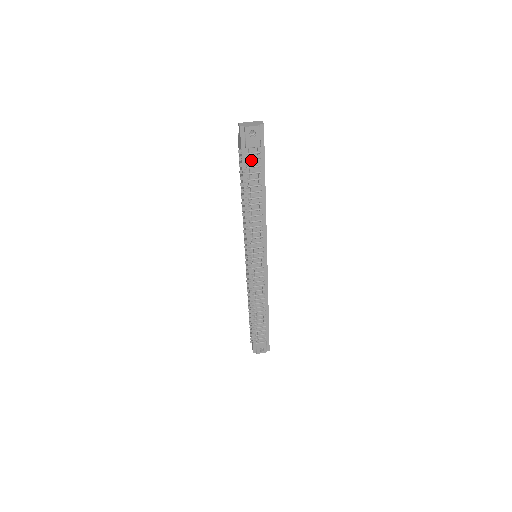
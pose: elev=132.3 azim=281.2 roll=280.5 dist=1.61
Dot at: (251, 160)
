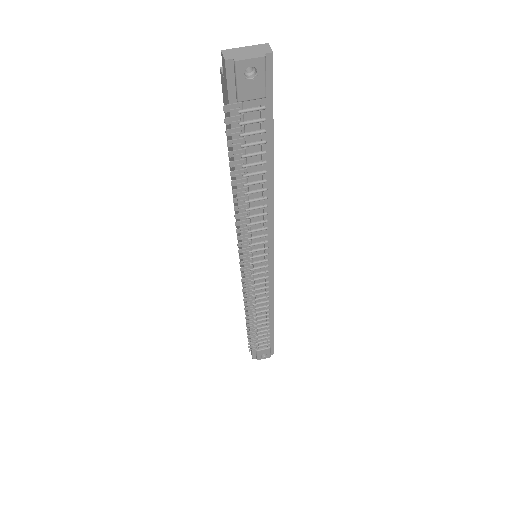
Dot at: (248, 122)
